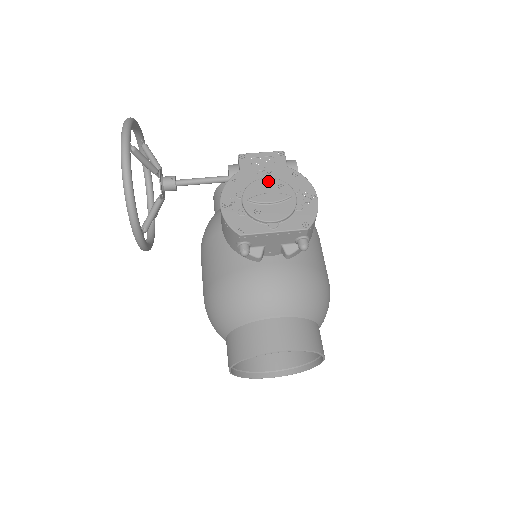
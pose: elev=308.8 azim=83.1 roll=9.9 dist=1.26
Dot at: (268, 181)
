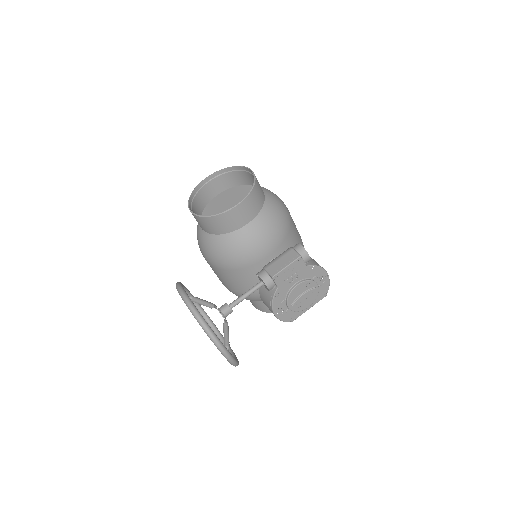
Dot at: (299, 287)
